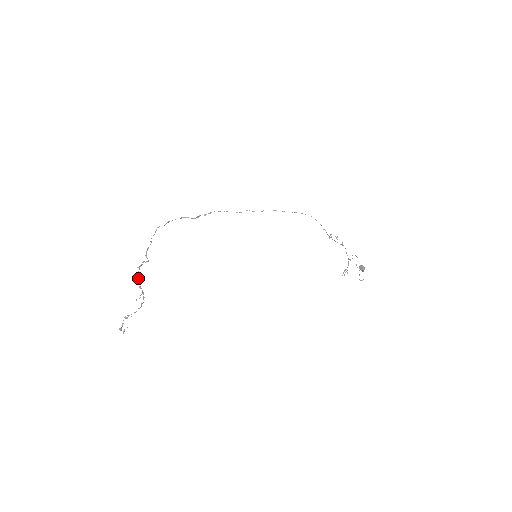
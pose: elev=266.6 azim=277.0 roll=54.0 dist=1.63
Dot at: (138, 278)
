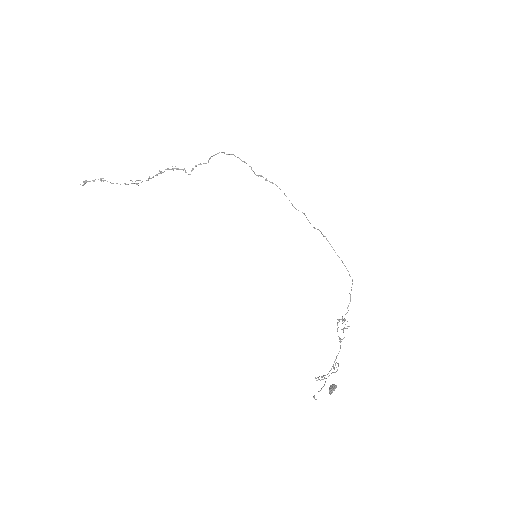
Dot at: (160, 172)
